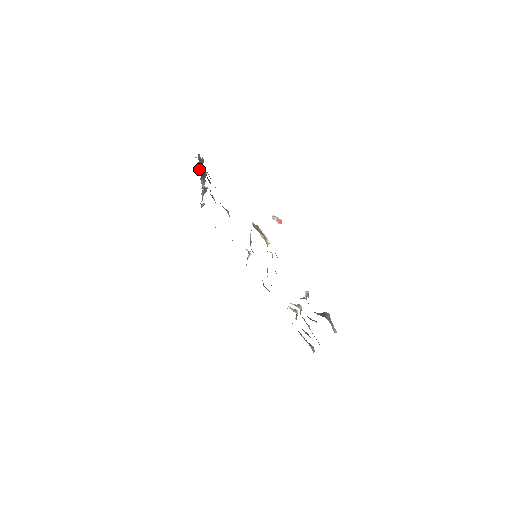
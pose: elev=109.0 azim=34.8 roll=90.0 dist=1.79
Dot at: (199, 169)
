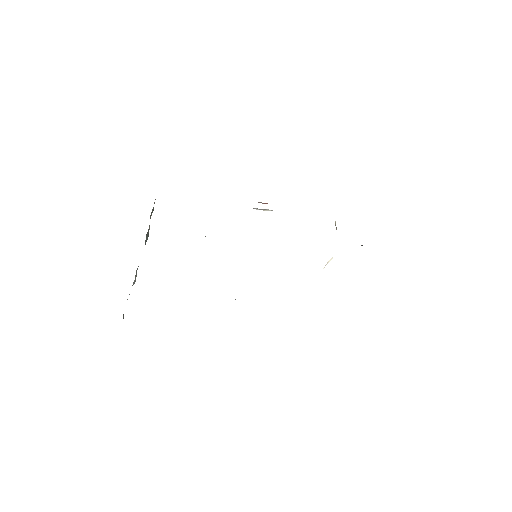
Dot at: (150, 216)
